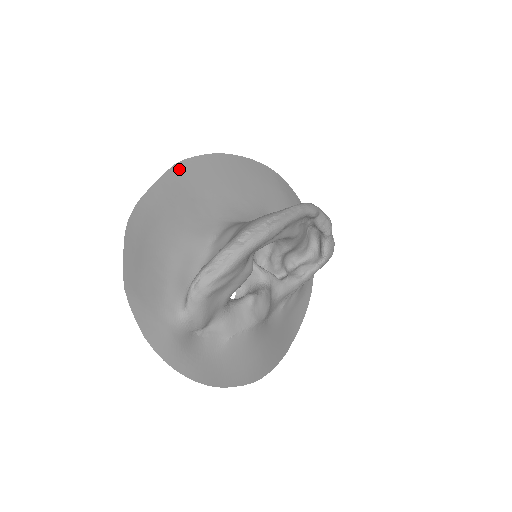
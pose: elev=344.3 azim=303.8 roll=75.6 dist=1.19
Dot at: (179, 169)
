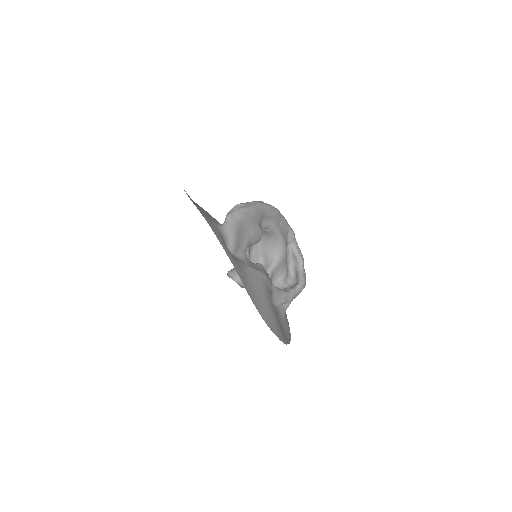
Dot at: occluded
